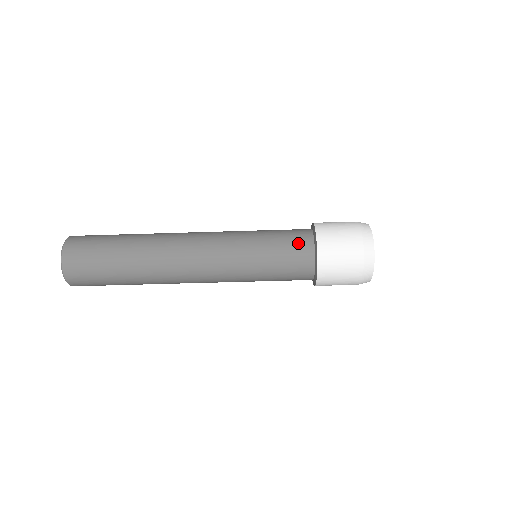
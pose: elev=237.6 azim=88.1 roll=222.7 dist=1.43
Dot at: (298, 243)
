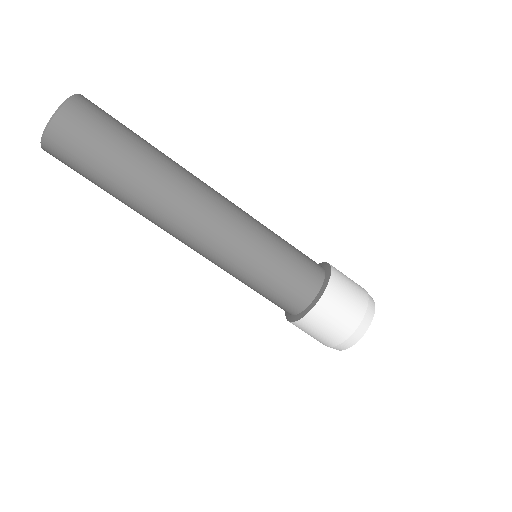
Dot at: (312, 263)
